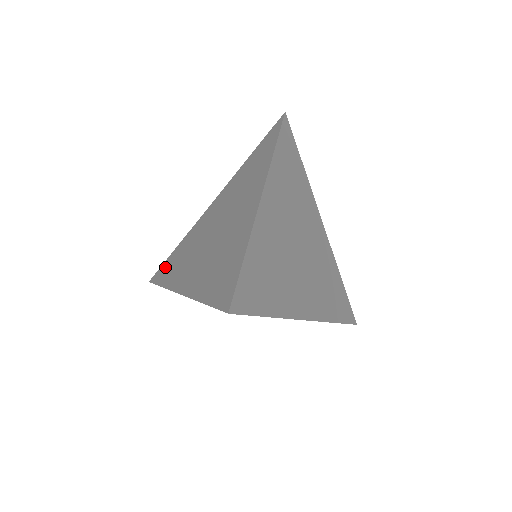
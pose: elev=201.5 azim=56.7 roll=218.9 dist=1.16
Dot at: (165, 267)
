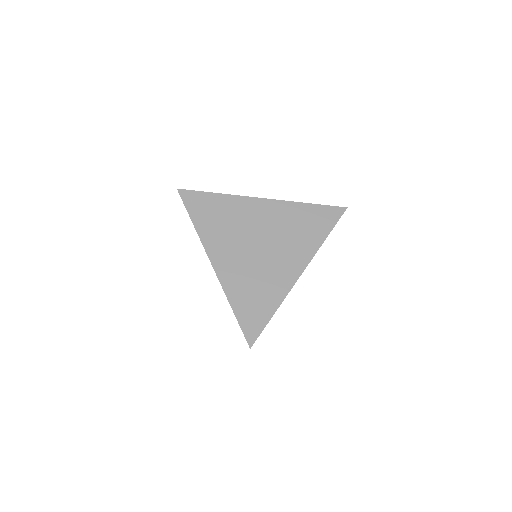
Dot at: occluded
